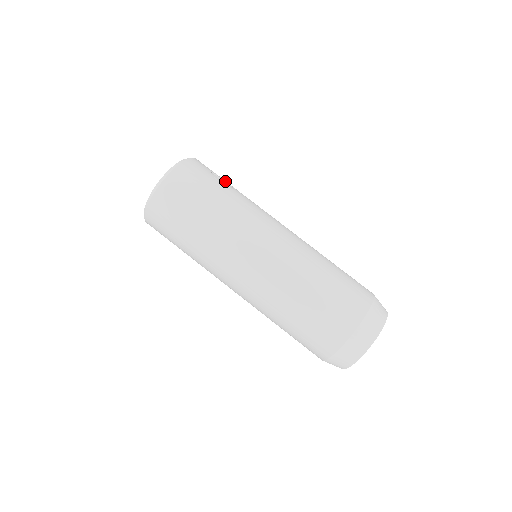
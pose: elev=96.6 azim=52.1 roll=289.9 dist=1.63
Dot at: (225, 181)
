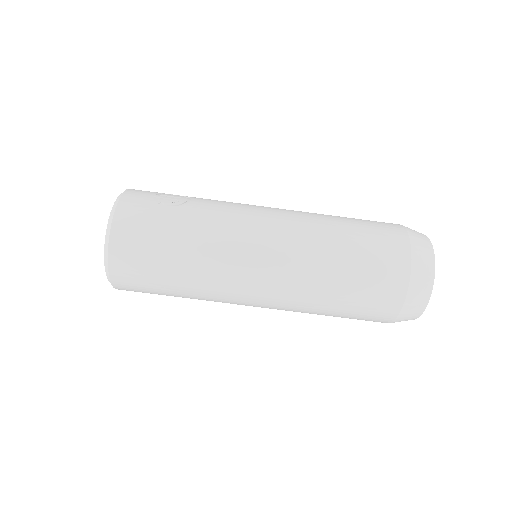
Dot at: (174, 198)
